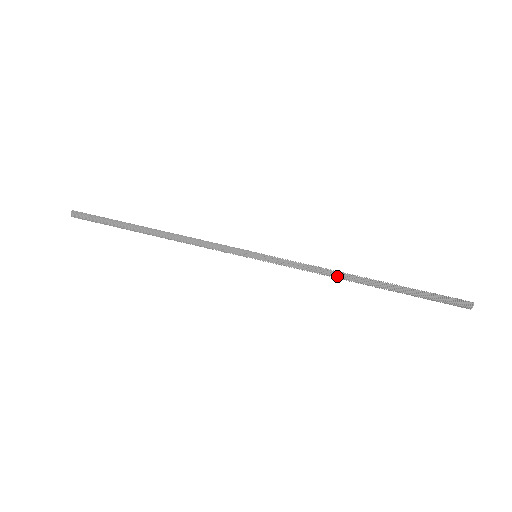
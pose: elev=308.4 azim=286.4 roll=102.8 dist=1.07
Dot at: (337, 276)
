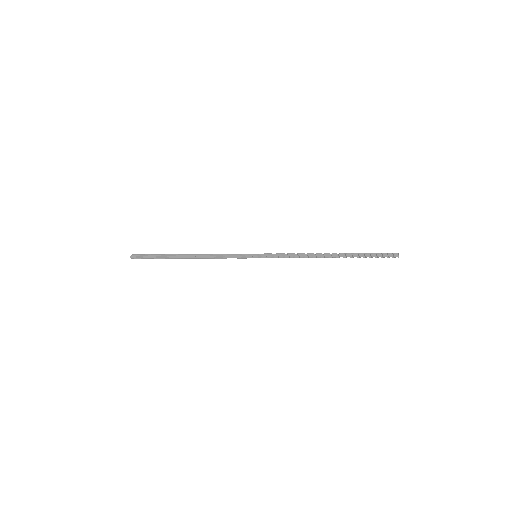
Dot at: (310, 255)
